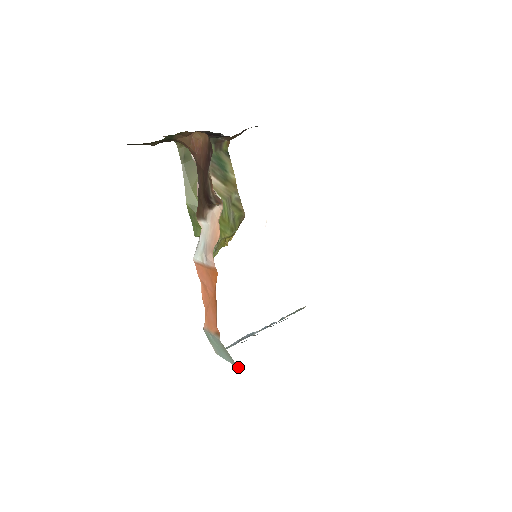
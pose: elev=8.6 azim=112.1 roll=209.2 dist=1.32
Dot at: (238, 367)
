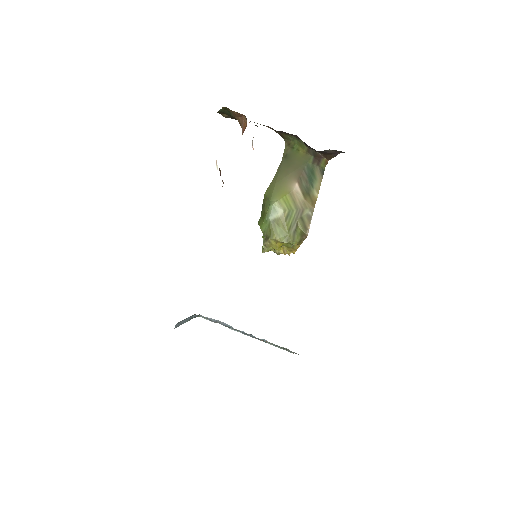
Dot at: occluded
